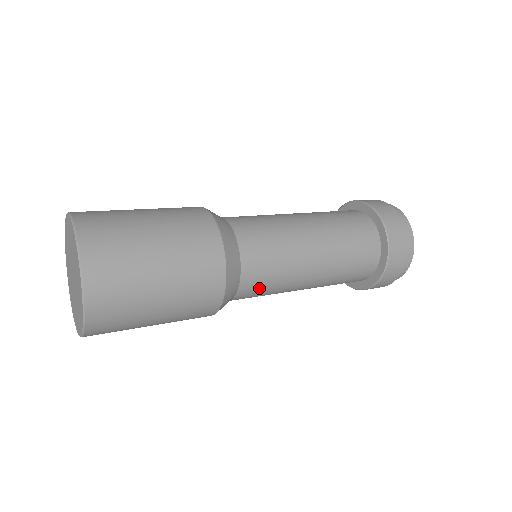
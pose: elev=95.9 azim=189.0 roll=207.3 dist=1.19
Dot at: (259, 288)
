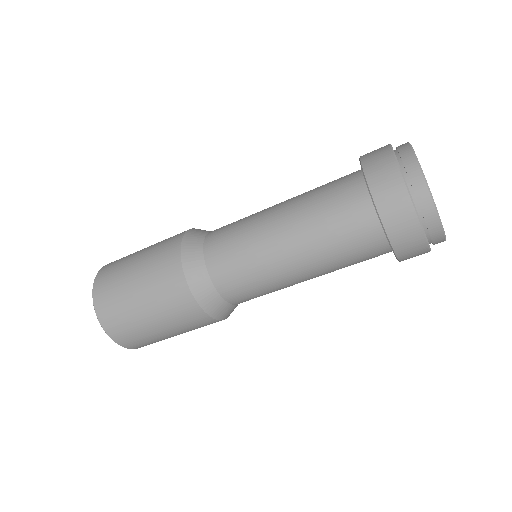
Dot at: (229, 266)
